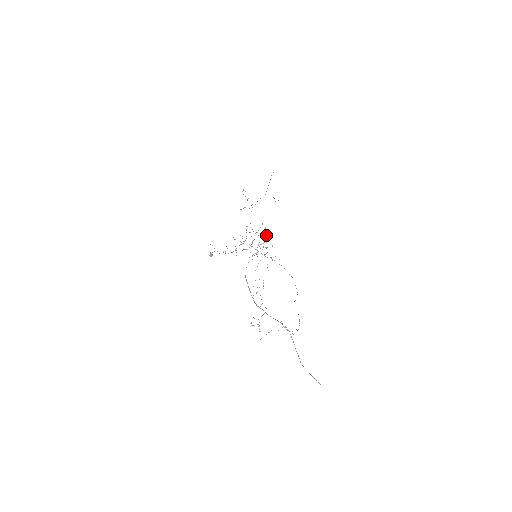
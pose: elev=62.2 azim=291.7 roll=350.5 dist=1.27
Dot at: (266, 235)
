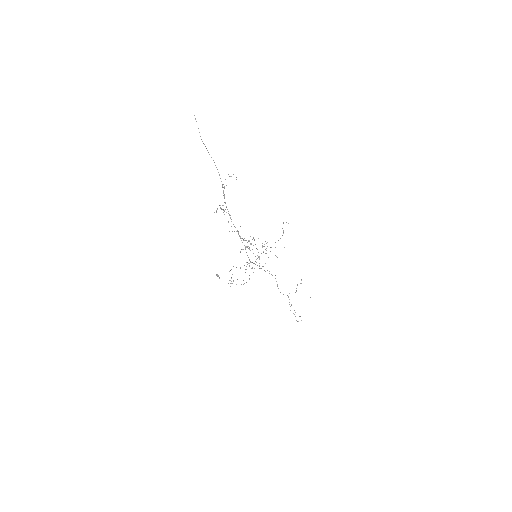
Dot at: (253, 245)
